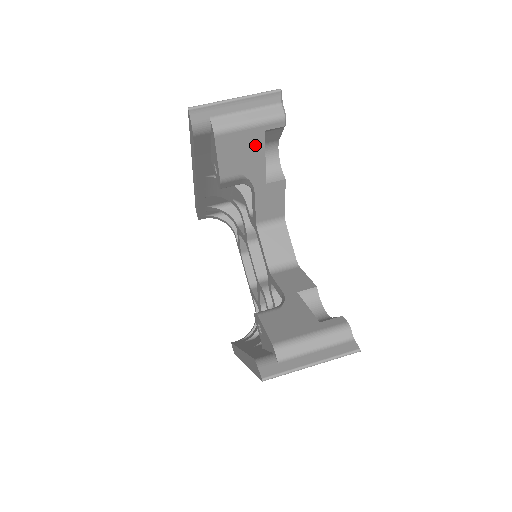
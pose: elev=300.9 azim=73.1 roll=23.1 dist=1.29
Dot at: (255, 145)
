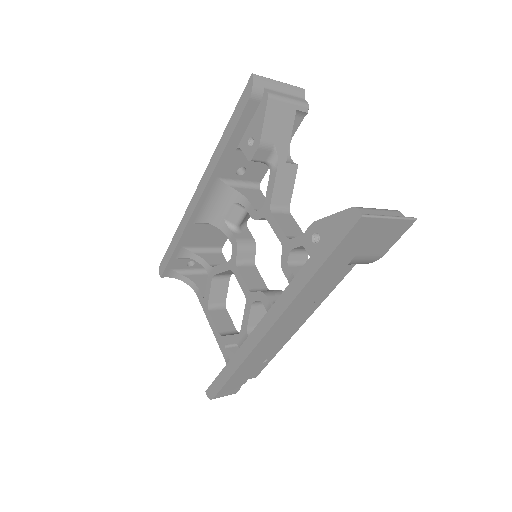
Dot at: (288, 120)
